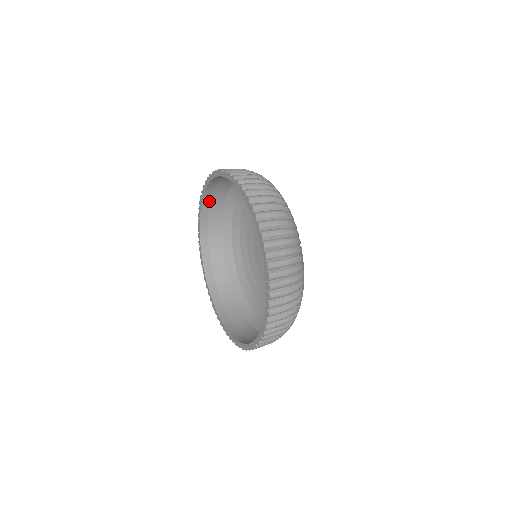
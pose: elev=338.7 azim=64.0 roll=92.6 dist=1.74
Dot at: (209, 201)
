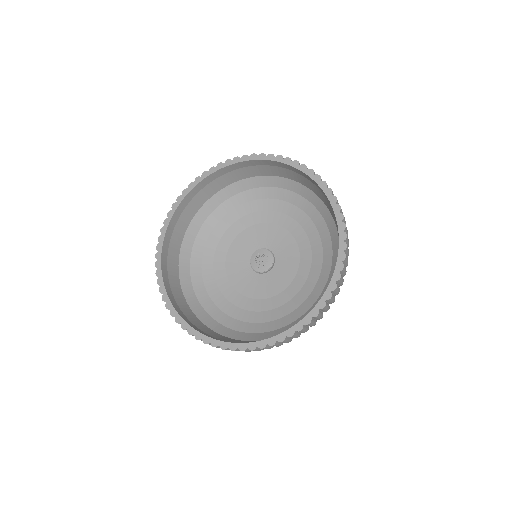
Dot at: (195, 193)
